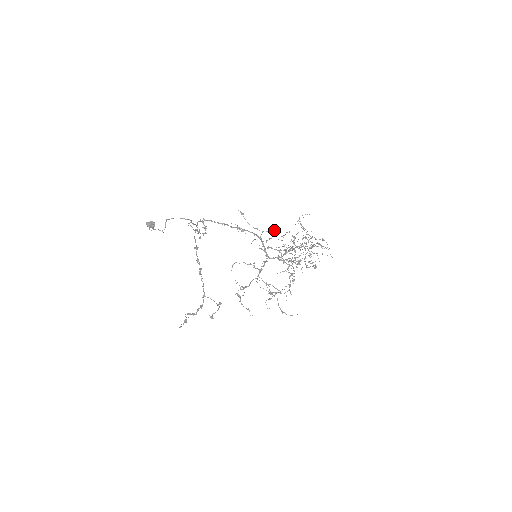
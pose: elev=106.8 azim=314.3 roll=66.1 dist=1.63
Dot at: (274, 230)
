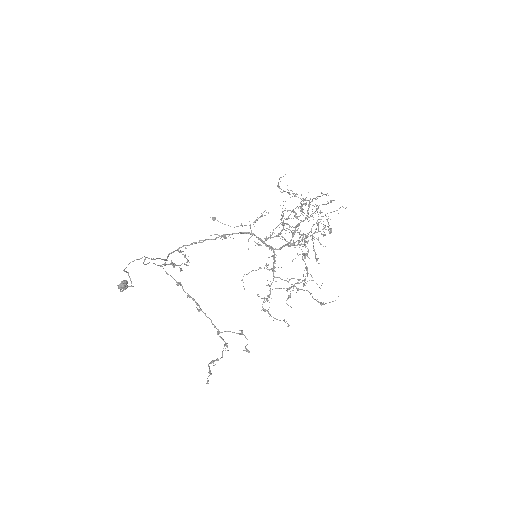
Dot at: (261, 216)
